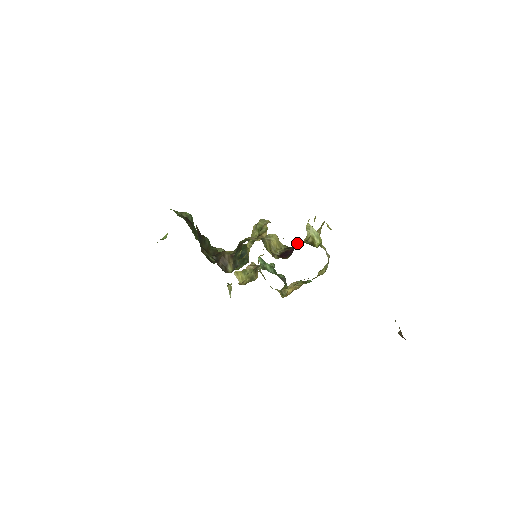
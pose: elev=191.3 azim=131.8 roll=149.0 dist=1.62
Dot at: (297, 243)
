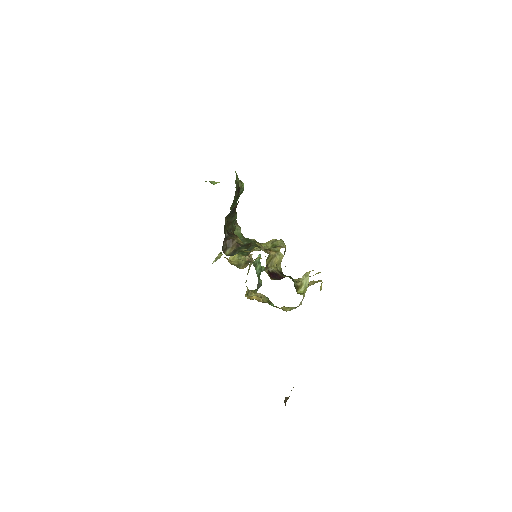
Dot at: occluded
